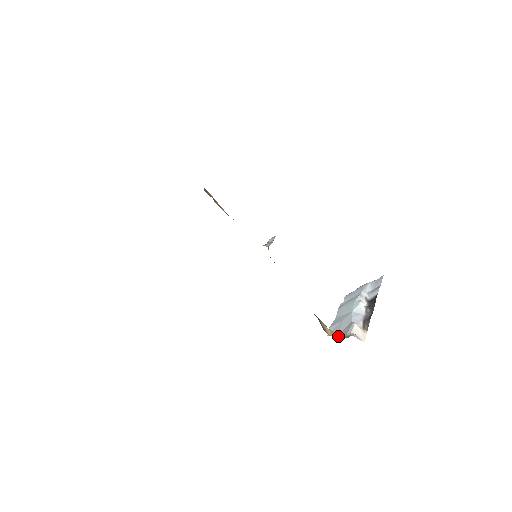
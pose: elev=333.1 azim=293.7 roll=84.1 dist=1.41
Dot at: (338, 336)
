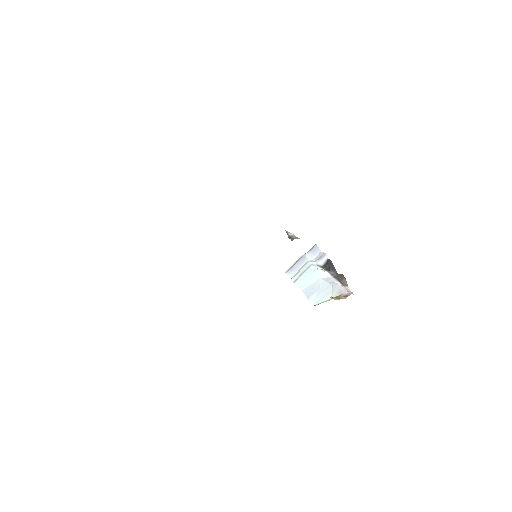
Dot at: (340, 298)
